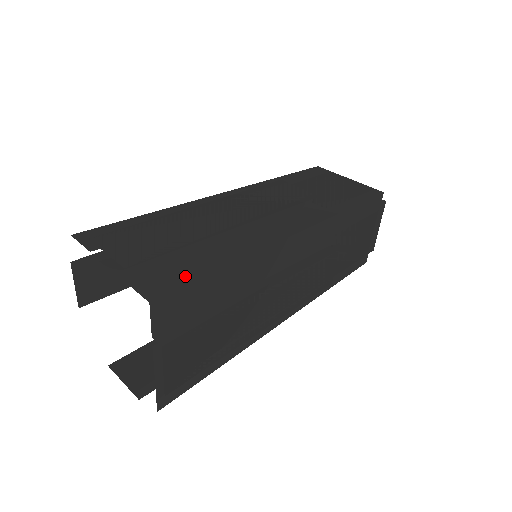
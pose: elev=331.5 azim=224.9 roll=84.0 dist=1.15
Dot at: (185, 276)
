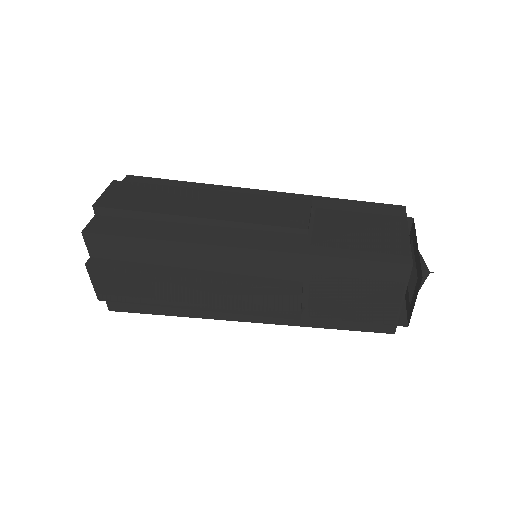
Dot at: (121, 230)
